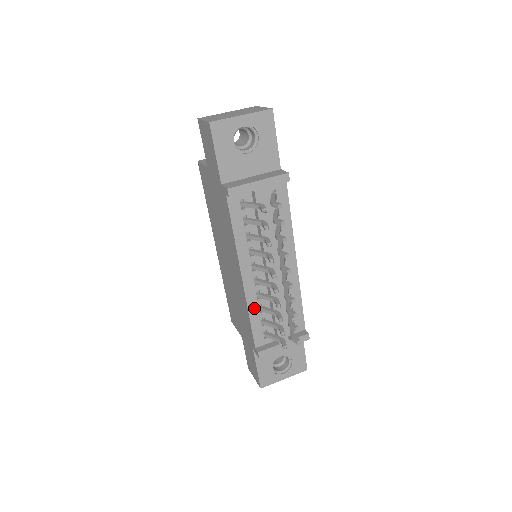
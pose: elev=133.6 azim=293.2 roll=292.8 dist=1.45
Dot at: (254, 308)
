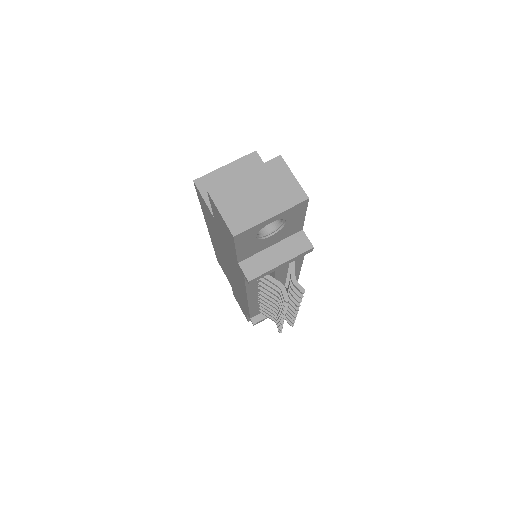
Dot at: (254, 306)
